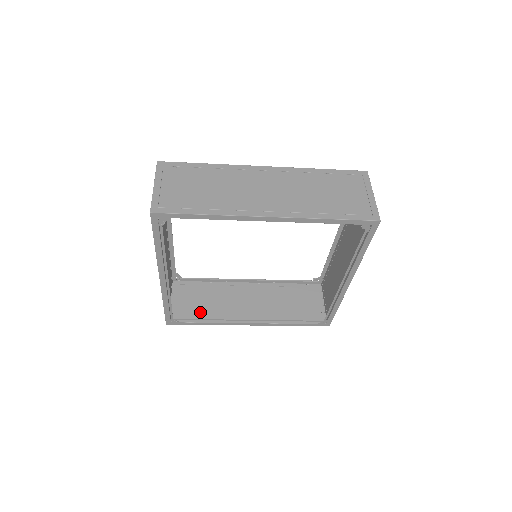
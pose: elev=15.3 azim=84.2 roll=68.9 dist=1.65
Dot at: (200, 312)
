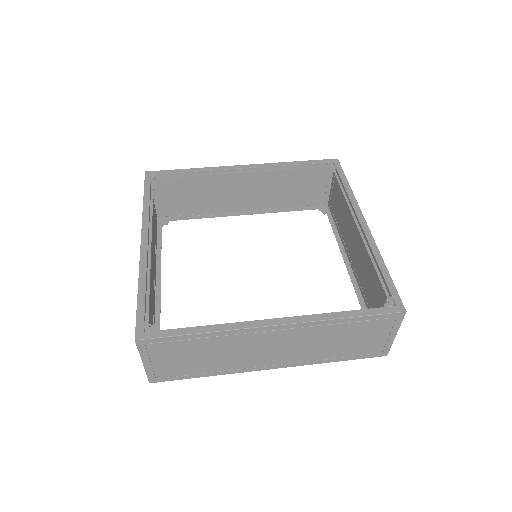
Dot at: (189, 207)
